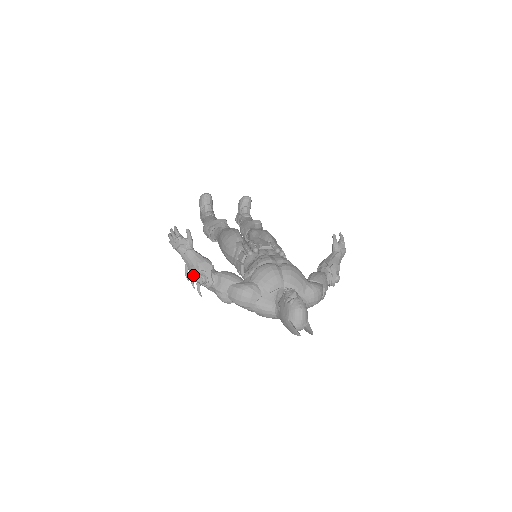
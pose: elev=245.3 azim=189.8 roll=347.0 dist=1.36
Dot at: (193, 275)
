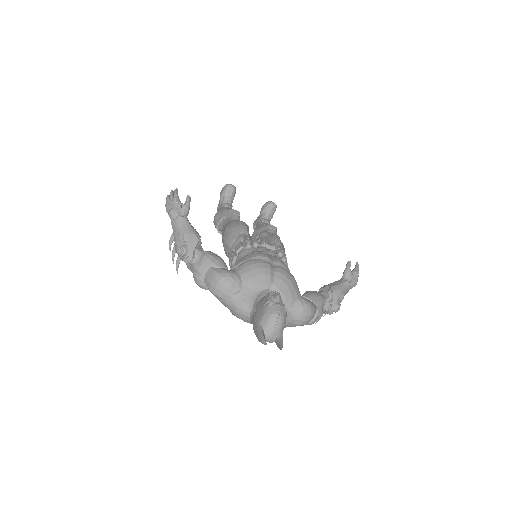
Dot at: (175, 244)
